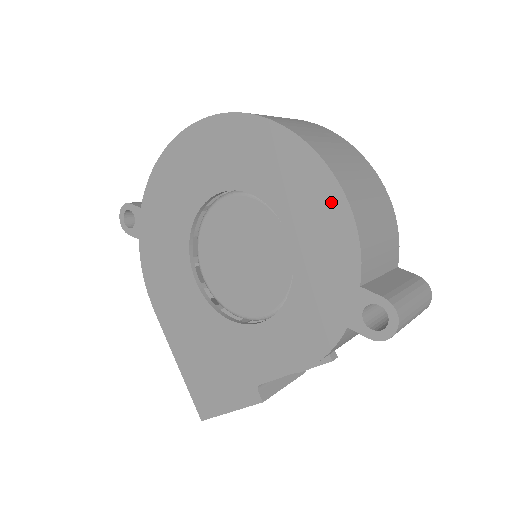
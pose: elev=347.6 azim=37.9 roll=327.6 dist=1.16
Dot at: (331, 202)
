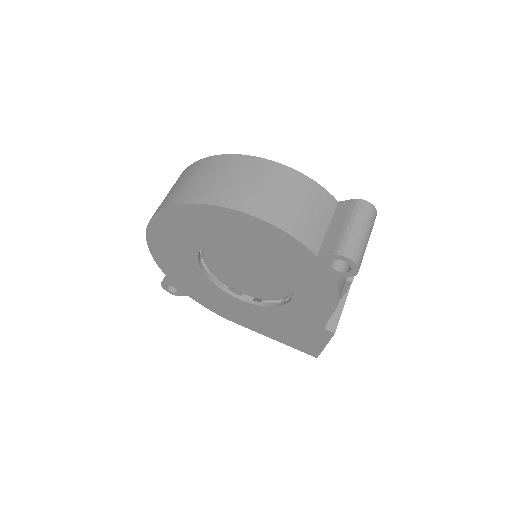
Dot at: (257, 226)
